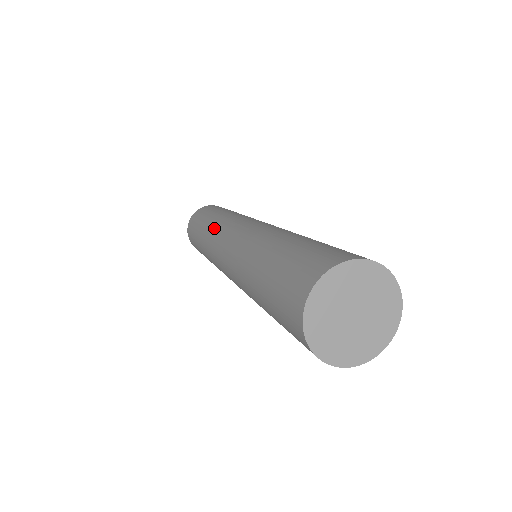
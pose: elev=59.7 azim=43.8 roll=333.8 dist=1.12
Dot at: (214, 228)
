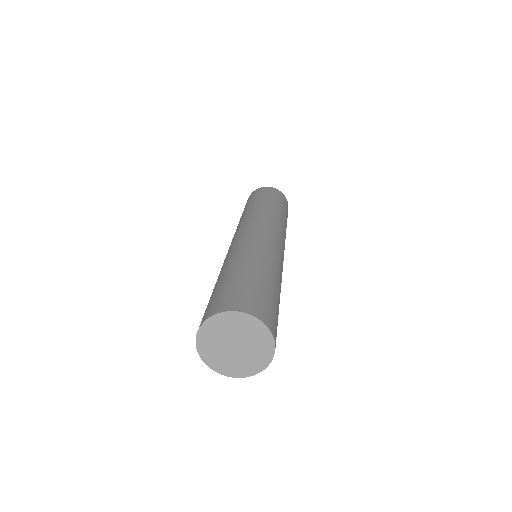
Dot at: occluded
